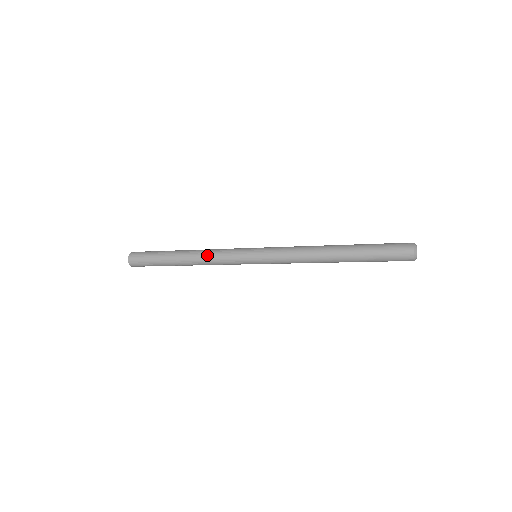
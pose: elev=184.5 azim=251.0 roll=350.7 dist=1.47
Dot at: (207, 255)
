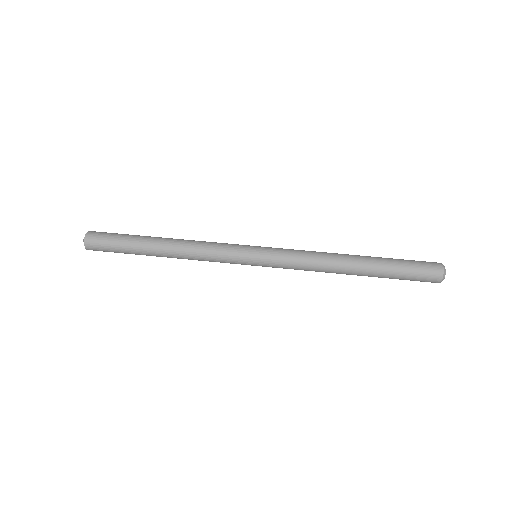
Dot at: (195, 249)
